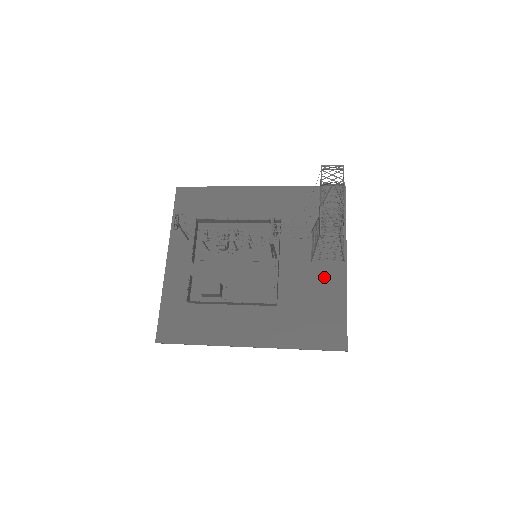
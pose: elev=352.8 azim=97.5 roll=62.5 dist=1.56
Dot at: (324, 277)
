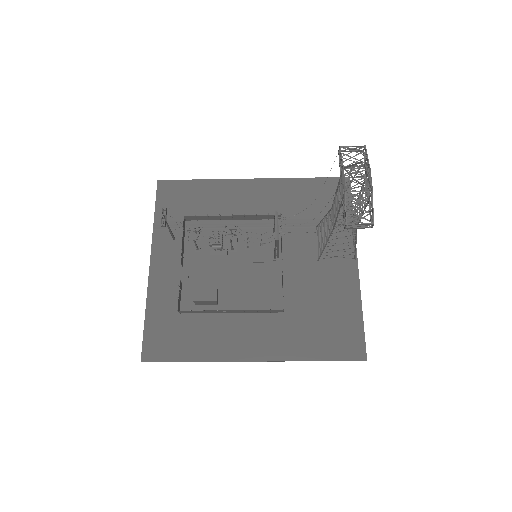
Dot at: (334, 278)
